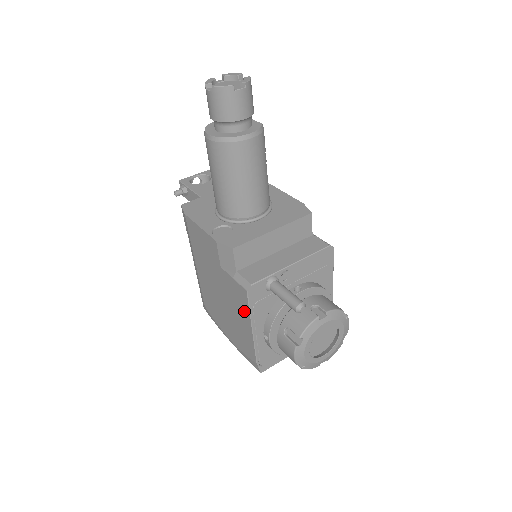
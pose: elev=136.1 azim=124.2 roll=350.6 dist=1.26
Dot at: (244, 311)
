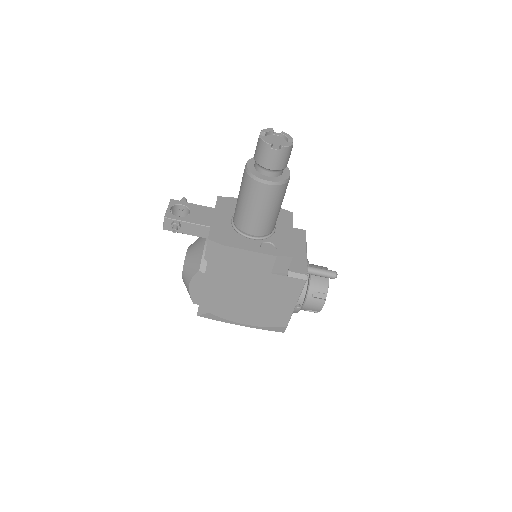
Dot at: (292, 295)
